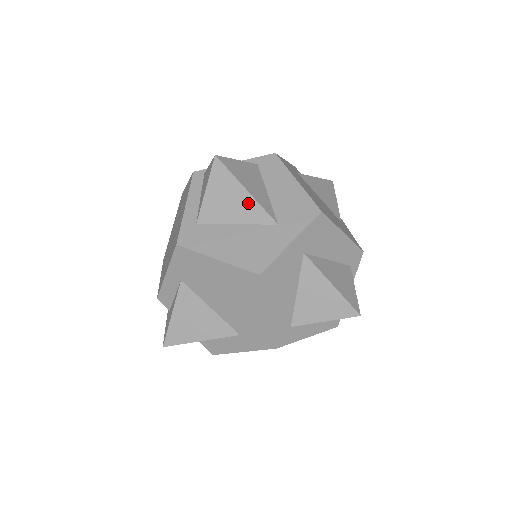
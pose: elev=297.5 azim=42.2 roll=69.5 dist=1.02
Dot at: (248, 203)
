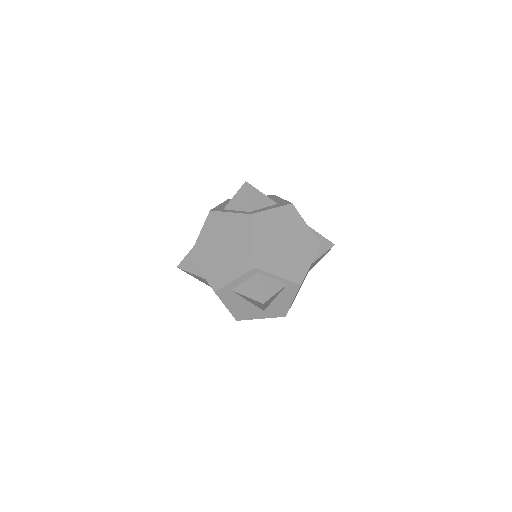
Dot at: (260, 306)
